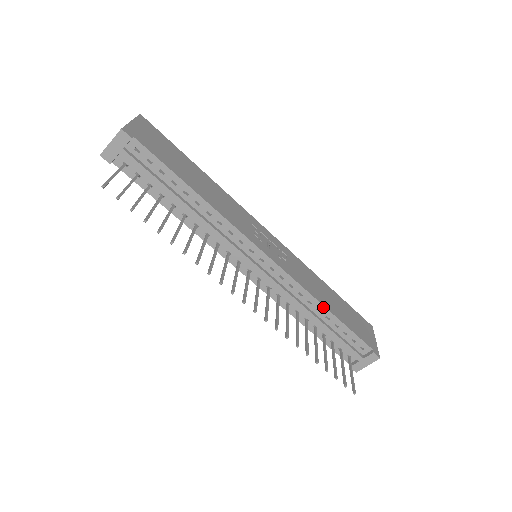
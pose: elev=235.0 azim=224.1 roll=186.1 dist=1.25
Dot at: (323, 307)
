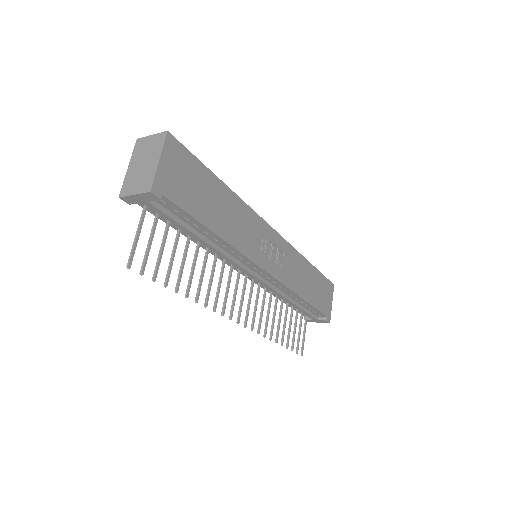
Dot at: (301, 298)
